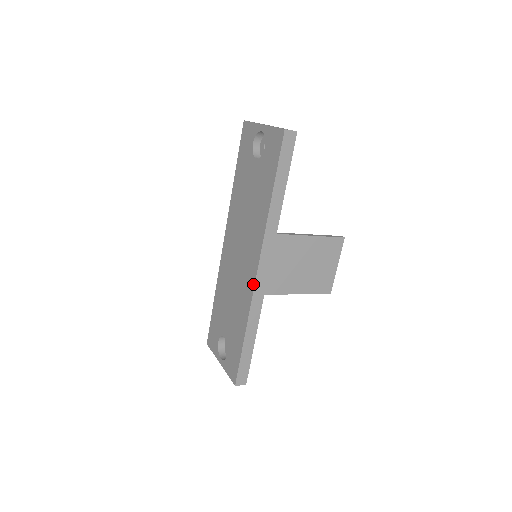
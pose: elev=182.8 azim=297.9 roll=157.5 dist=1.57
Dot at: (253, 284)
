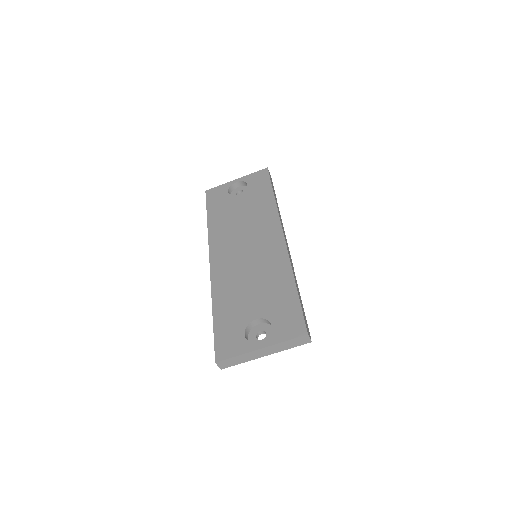
Dot at: (284, 245)
